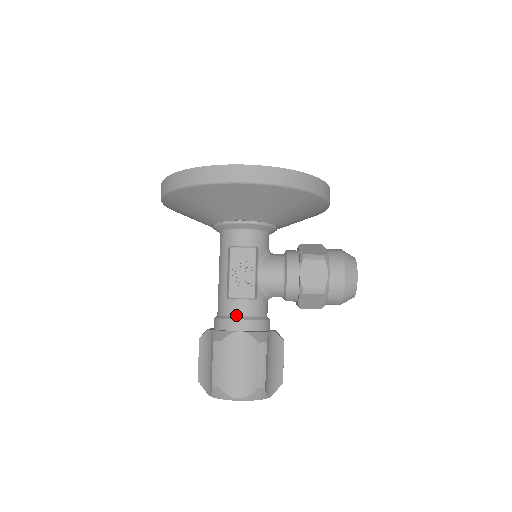
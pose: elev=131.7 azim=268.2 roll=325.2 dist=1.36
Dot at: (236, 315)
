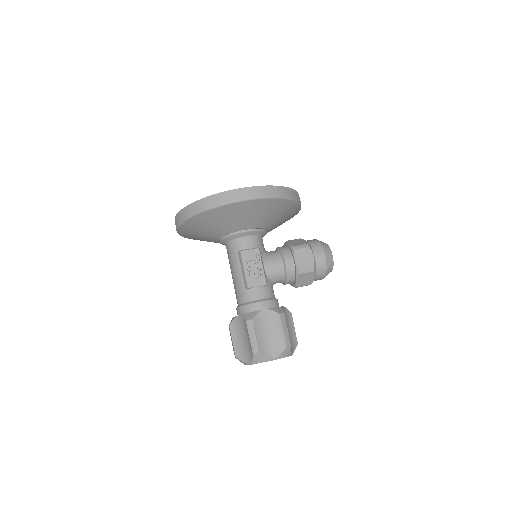
Dot at: (256, 299)
